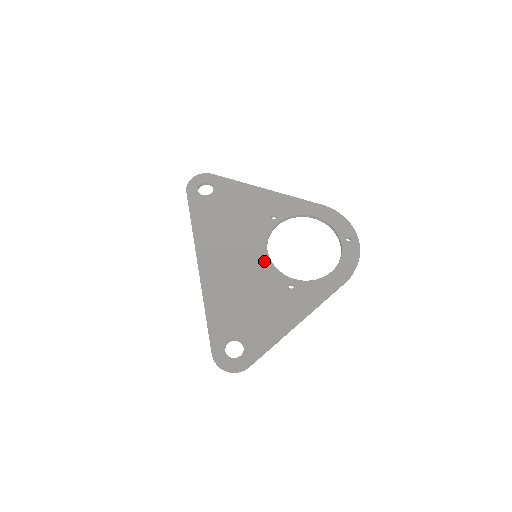
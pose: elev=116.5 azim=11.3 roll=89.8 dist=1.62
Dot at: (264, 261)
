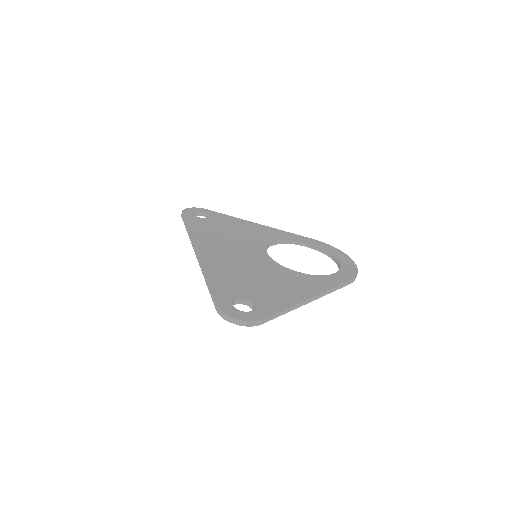
Dot at: (265, 258)
